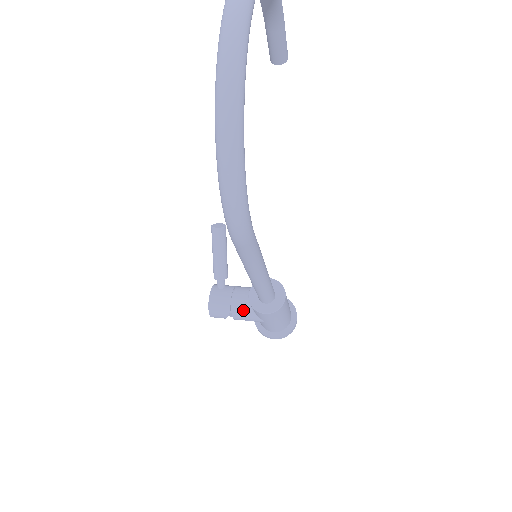
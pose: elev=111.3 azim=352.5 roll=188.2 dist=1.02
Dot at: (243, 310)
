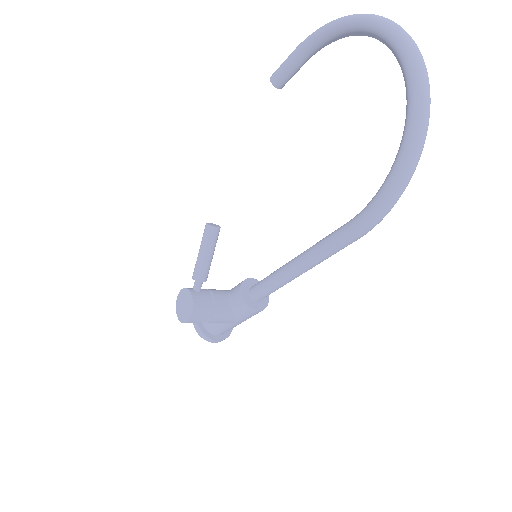
Dot at: (224, 311)
